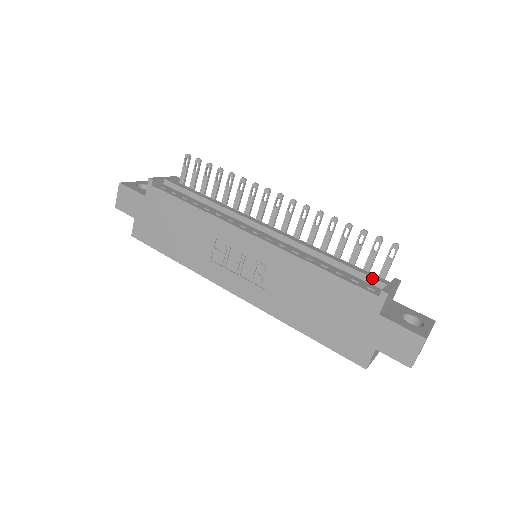
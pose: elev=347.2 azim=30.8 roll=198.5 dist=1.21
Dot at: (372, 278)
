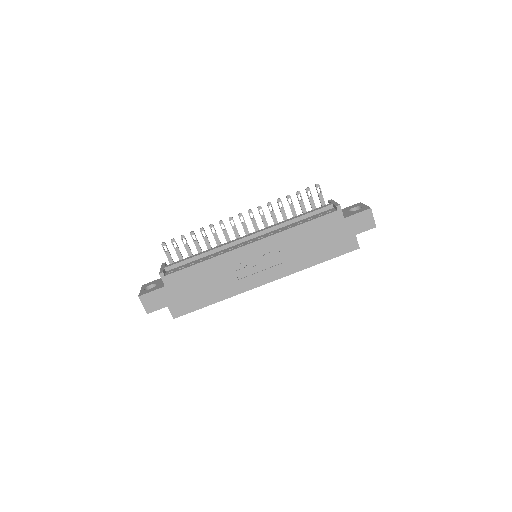
Dot at: (324, 208)
